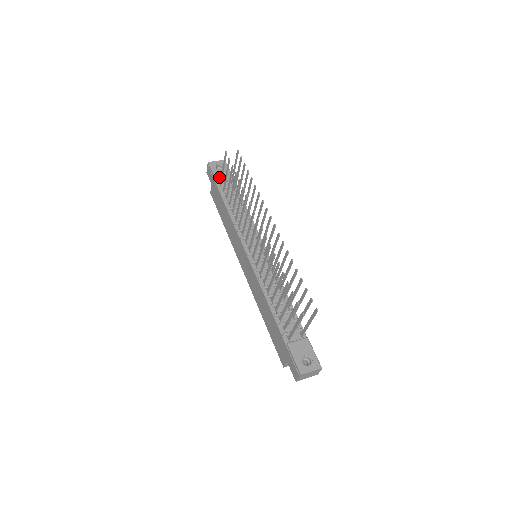
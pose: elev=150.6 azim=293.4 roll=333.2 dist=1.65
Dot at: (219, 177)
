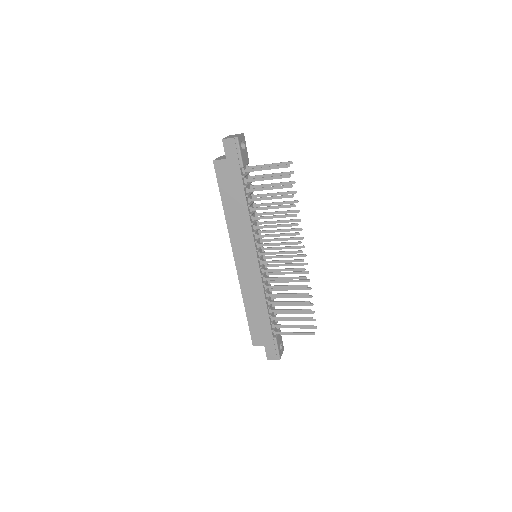
Dot at: (244, 162)
